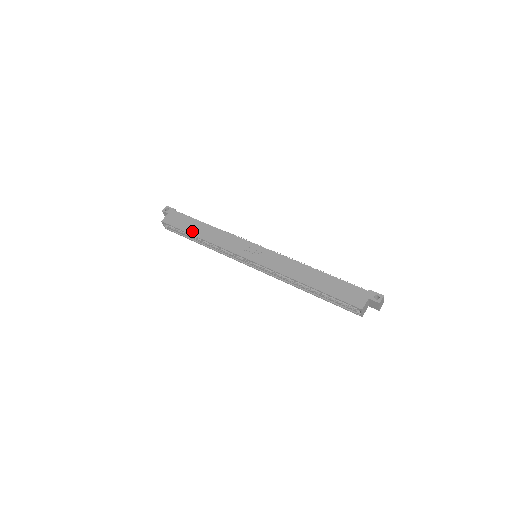
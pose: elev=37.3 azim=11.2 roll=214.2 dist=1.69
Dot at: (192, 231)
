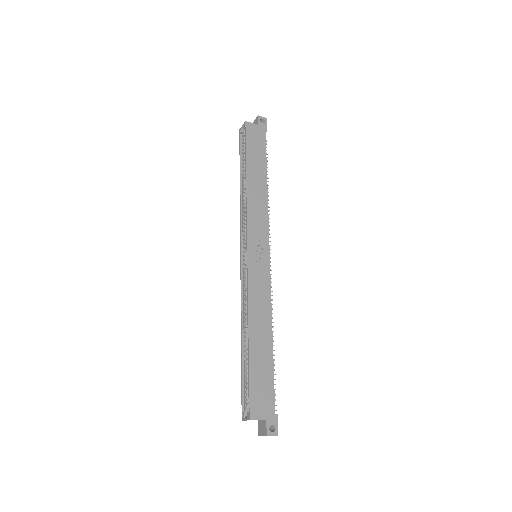
Dot at: (251, 165)
